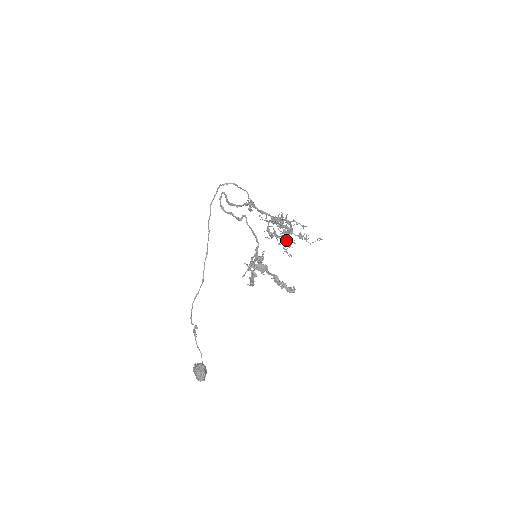
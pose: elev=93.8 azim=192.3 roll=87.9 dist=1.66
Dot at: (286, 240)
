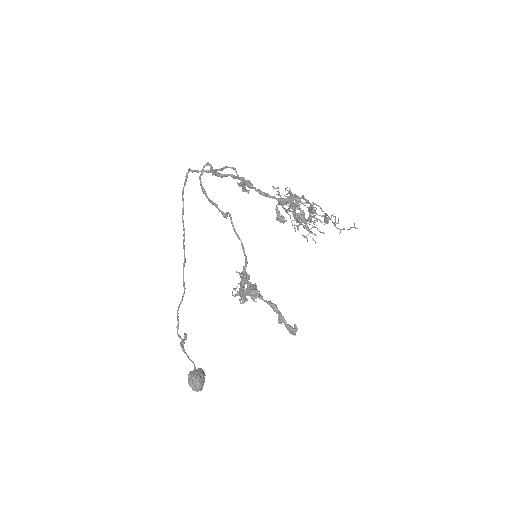
Dot at: (308, 218)
